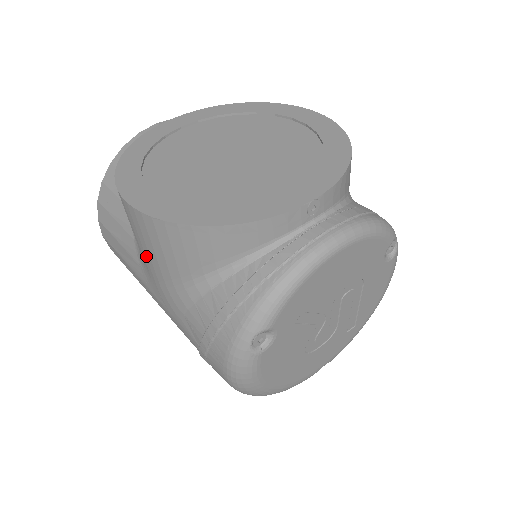
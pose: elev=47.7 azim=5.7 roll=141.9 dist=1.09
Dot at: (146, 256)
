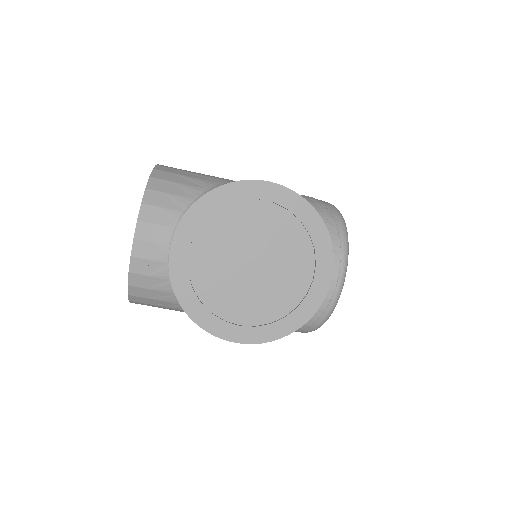
Dot at: occluded
